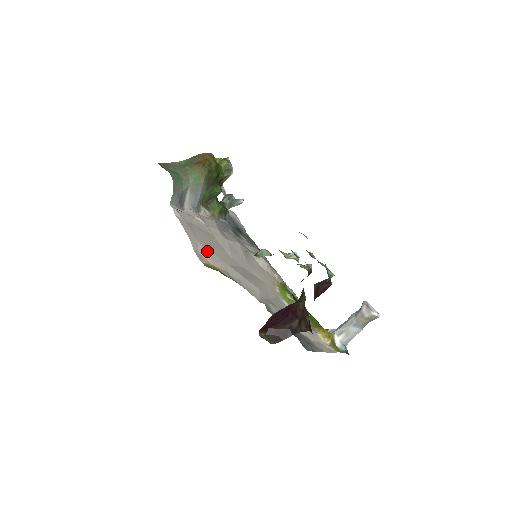
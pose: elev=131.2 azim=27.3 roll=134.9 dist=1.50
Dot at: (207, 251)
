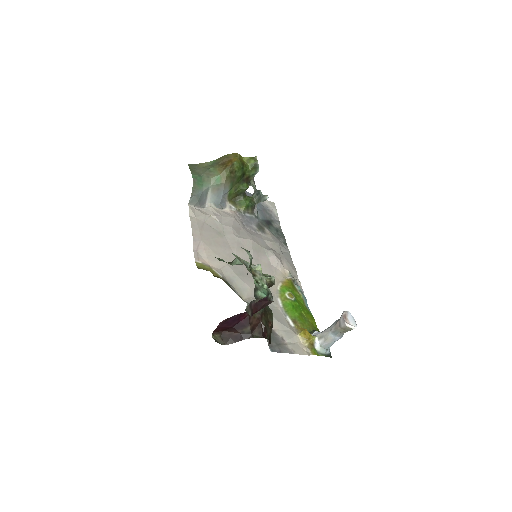
Dot at: (208, 250)
